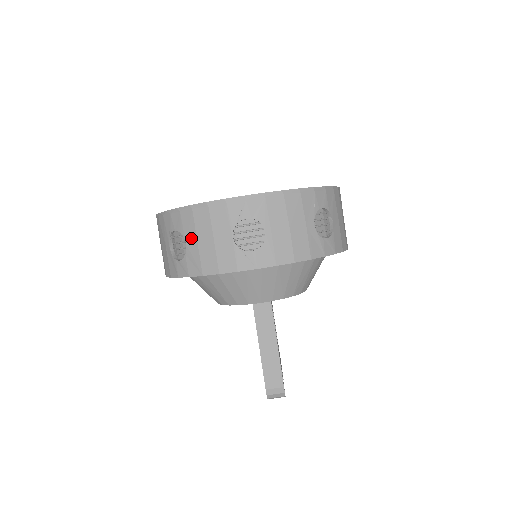
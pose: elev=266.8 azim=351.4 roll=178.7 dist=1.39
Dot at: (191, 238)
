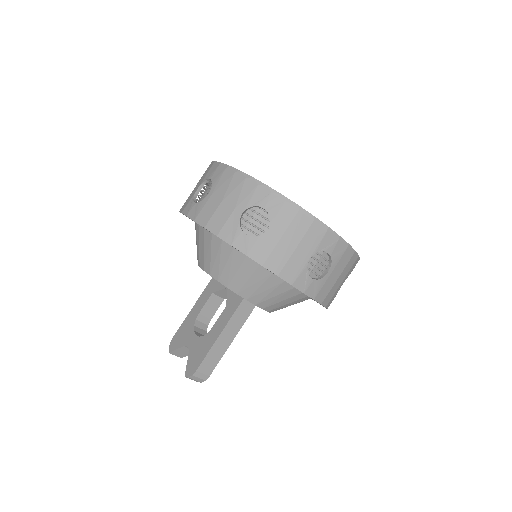
Dot at: (278, 230)
